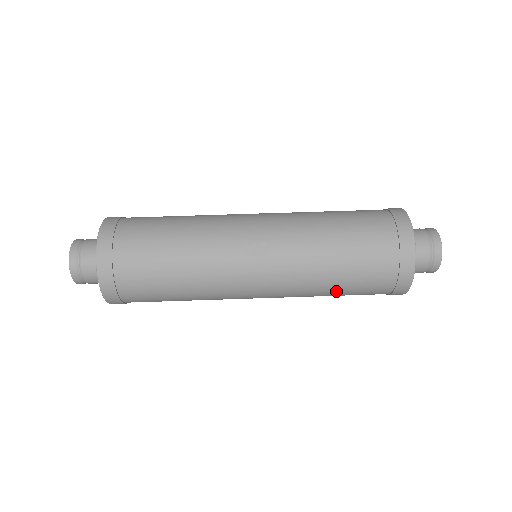
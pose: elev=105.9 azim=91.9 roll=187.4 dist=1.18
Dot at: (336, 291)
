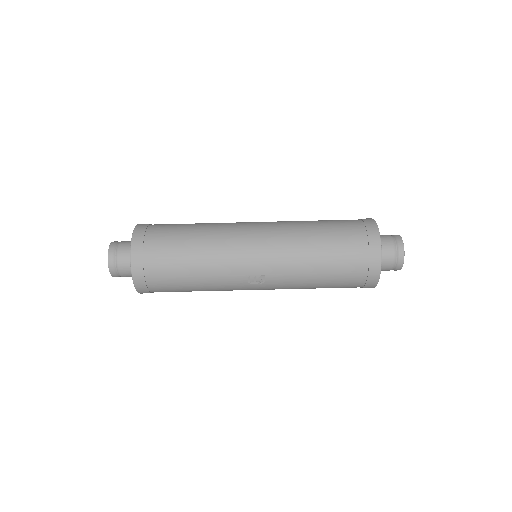
Dot at: occluded
